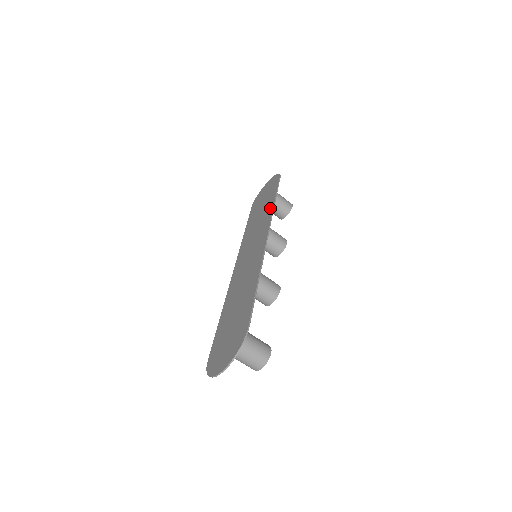
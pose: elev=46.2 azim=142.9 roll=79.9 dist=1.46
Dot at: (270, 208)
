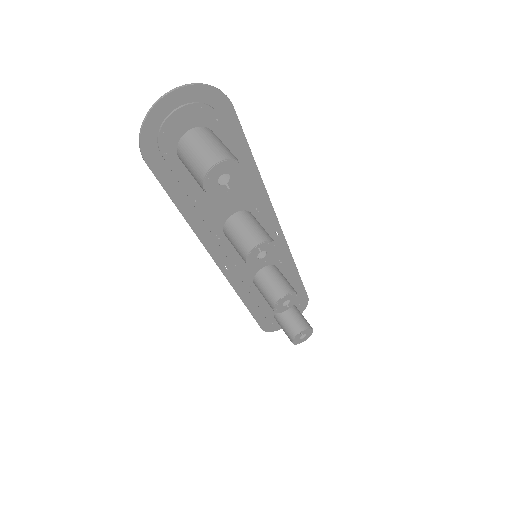
Dot at: (289, 268)
